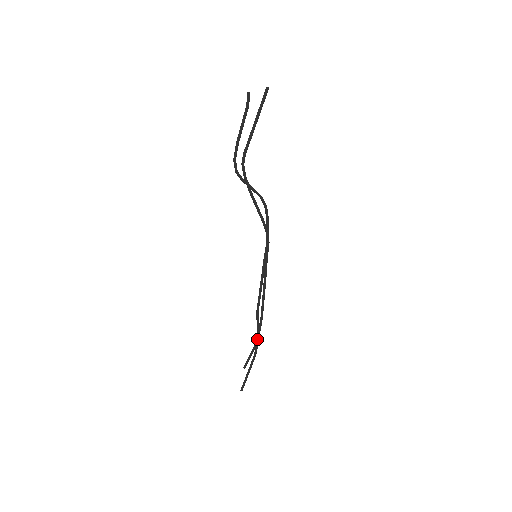
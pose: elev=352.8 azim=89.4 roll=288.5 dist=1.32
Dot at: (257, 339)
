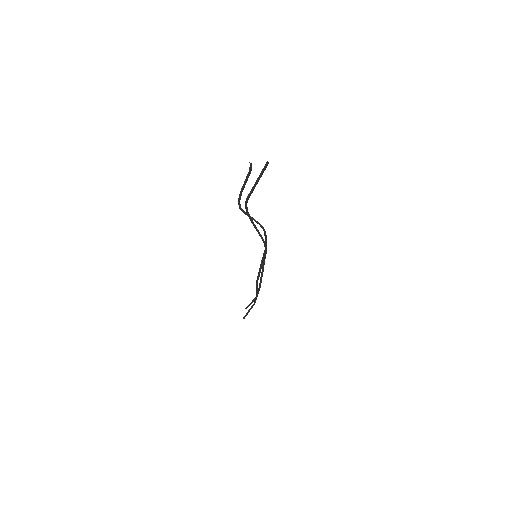
Dot at: (256, 297)
